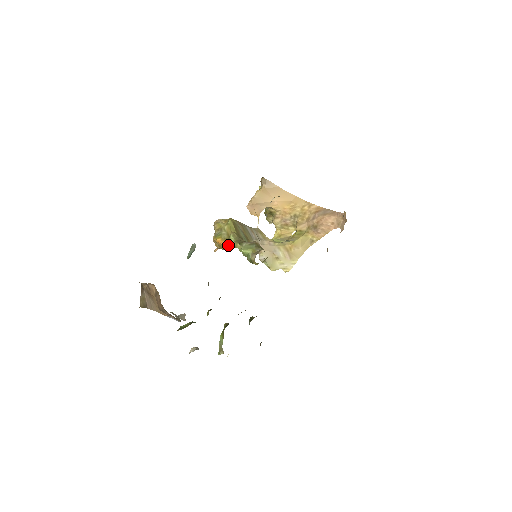
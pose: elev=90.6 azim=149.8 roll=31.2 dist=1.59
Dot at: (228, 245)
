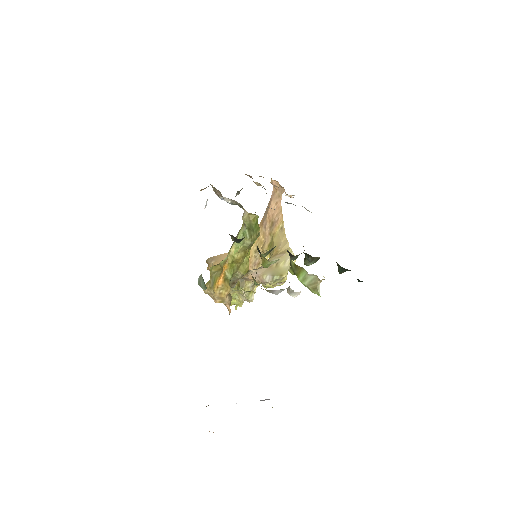
Dot at: (228, 272)
